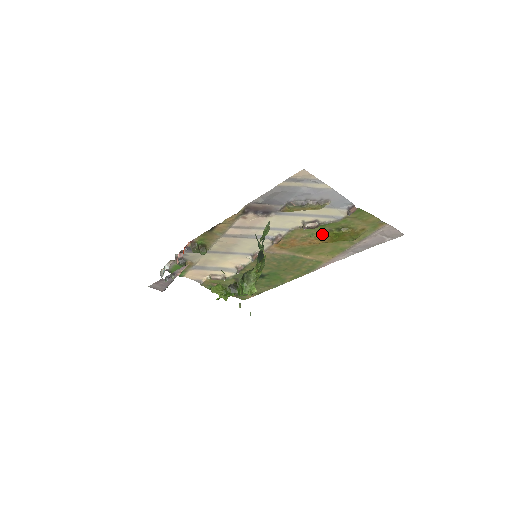
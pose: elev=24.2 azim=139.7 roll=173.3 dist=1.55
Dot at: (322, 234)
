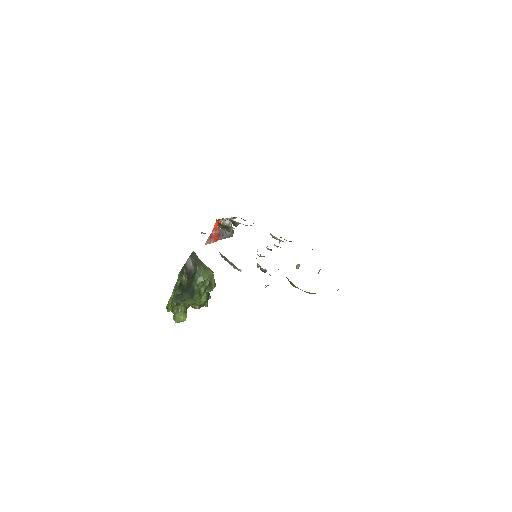
Dot at: occluded
